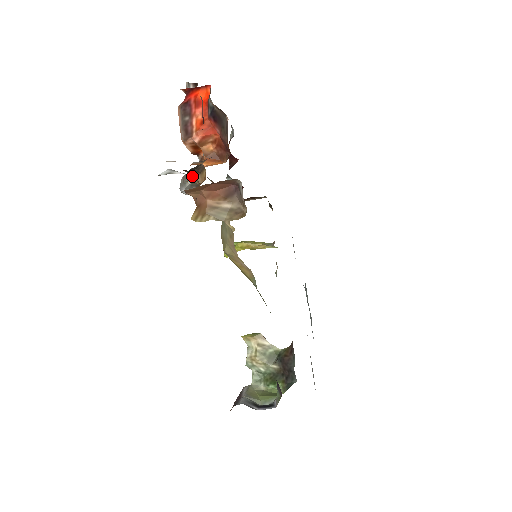
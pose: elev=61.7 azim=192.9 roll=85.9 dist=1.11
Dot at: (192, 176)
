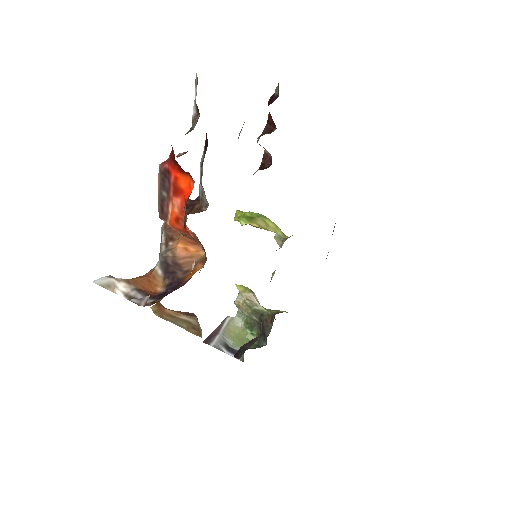
Dot at: occluded
